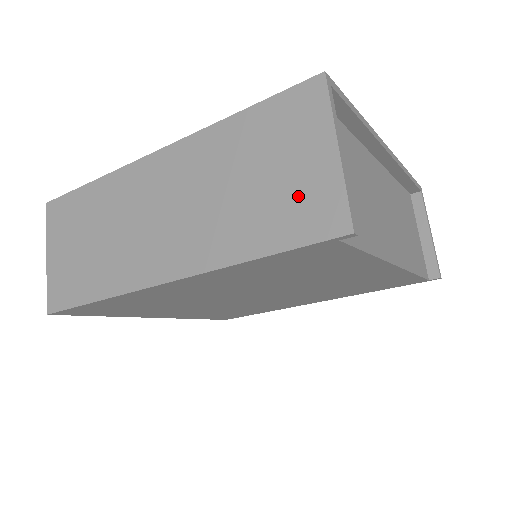
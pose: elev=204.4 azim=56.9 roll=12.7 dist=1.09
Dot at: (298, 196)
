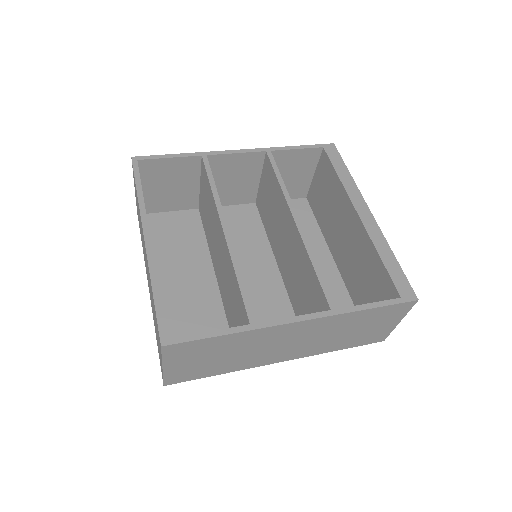
Dot at: (372, 334)
